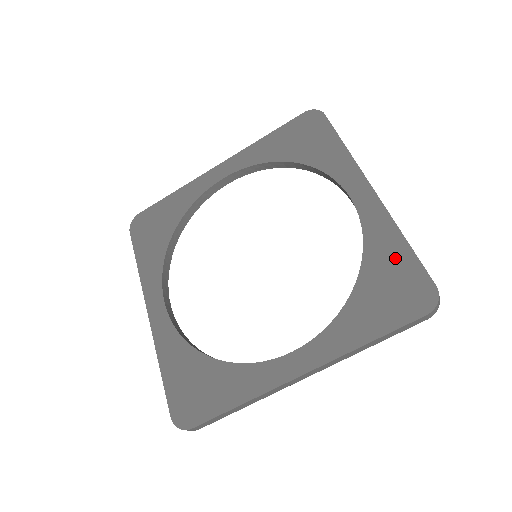
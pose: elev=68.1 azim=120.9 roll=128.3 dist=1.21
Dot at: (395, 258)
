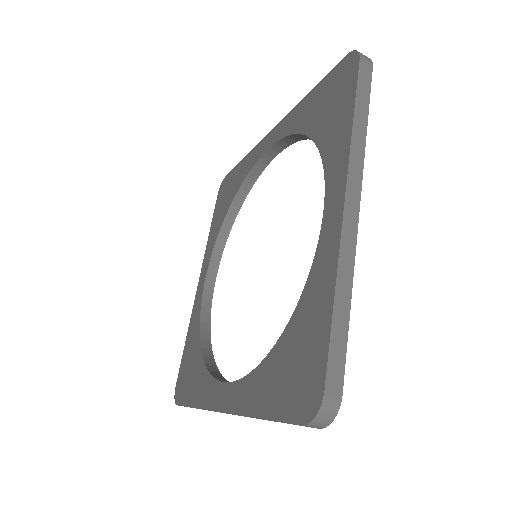
Dot at: (315, 324)
